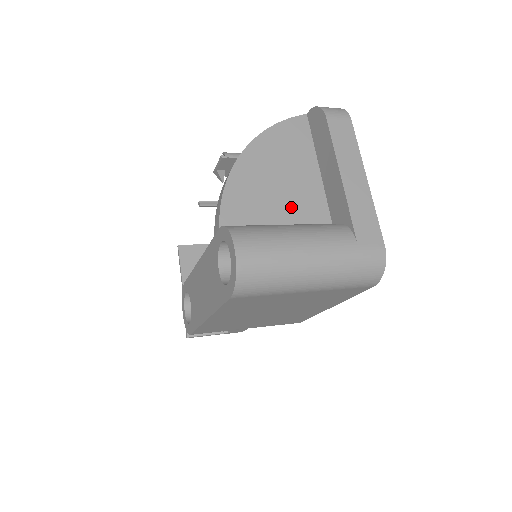
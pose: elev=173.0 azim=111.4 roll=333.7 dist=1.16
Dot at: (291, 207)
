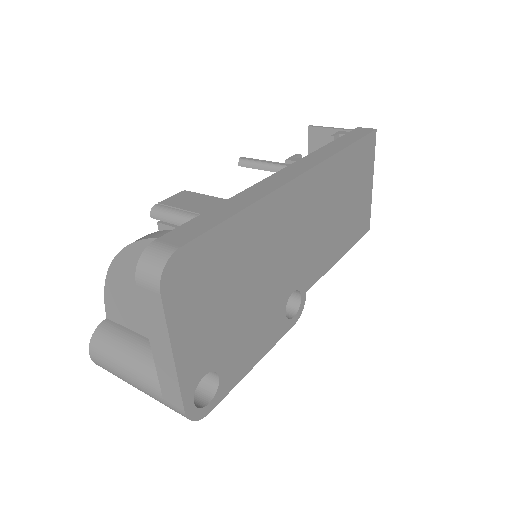
Dot at: occluded
